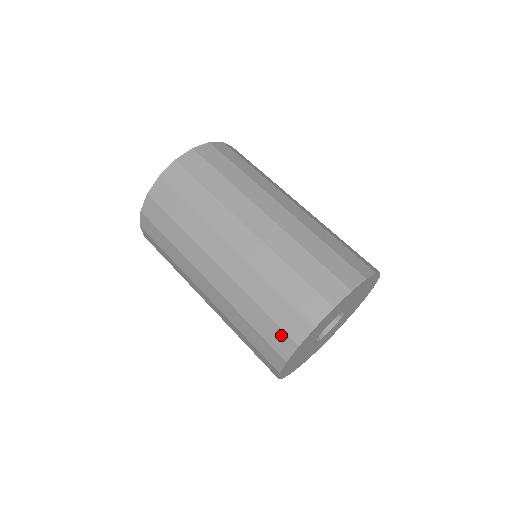
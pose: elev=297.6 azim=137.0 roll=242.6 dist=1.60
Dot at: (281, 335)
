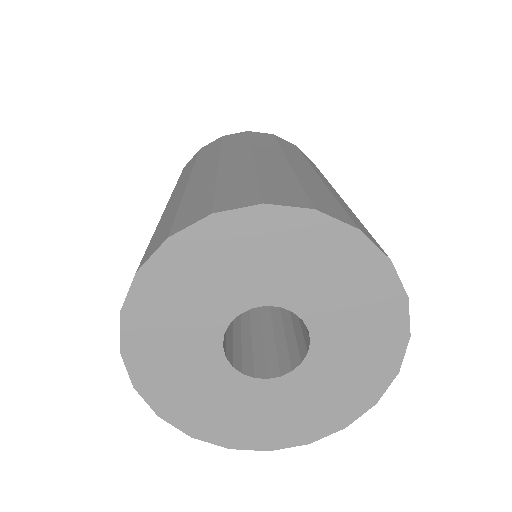
Dot at: (204, 206)
